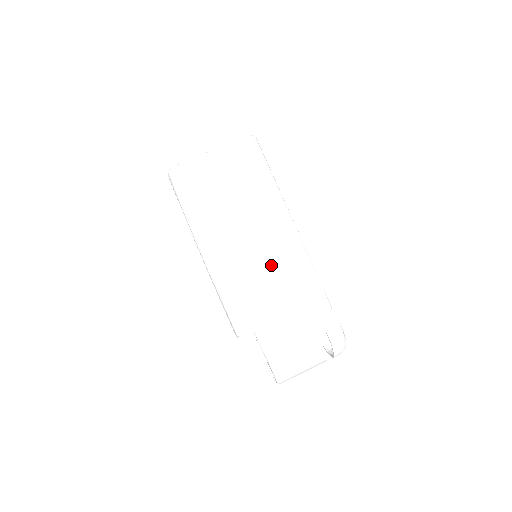
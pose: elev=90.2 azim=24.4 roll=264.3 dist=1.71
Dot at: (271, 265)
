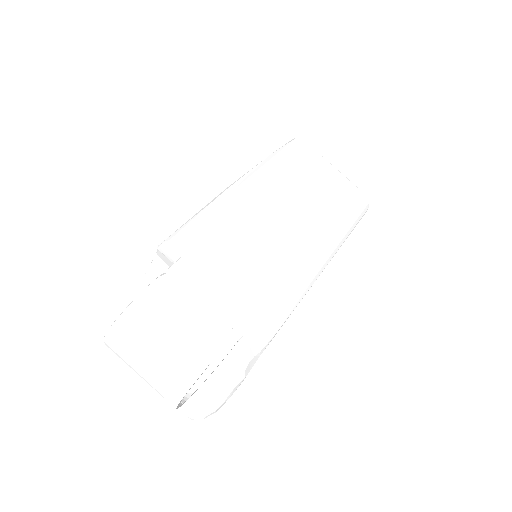
Dot at: (271, 250)
